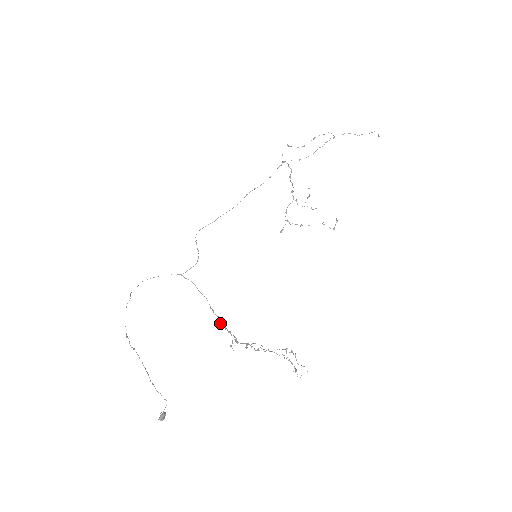
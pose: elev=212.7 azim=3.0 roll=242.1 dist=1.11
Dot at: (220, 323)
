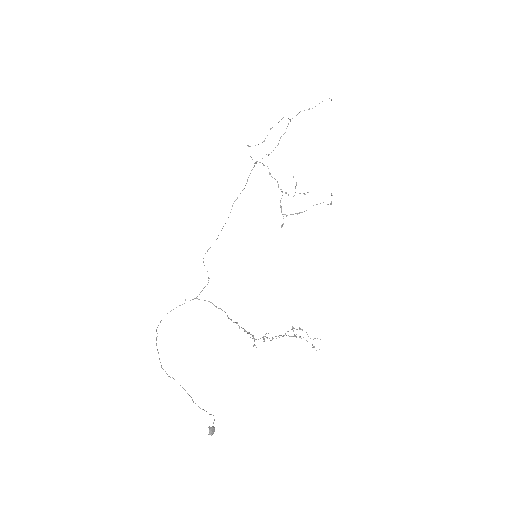
Dot at: (239, 328)
